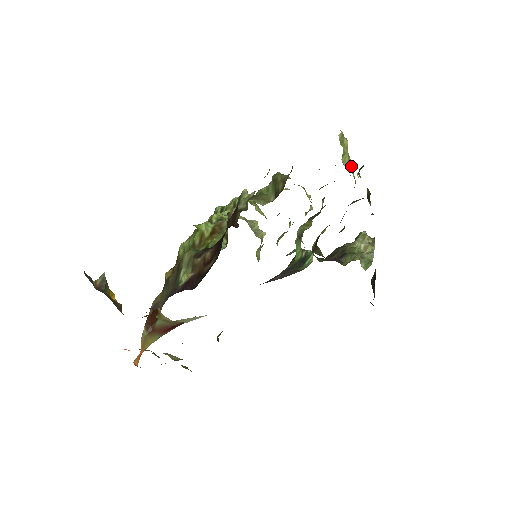
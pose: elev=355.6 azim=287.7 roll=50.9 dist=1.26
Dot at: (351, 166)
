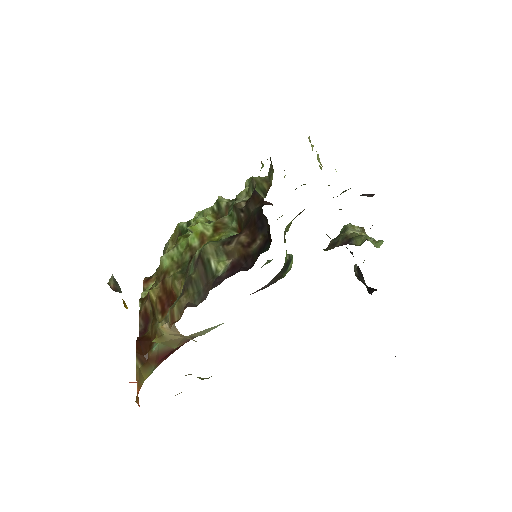
Dot at: (320, 167)
